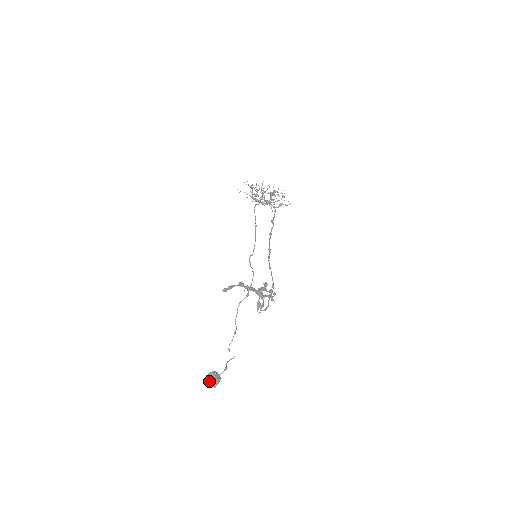
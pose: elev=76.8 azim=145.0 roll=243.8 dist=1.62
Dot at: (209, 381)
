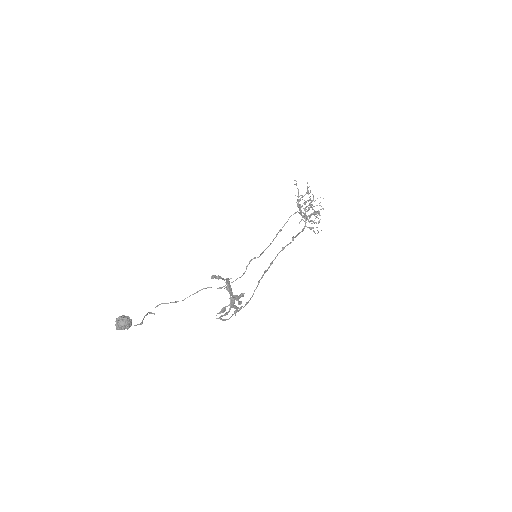
Dot at: (119, 323)
